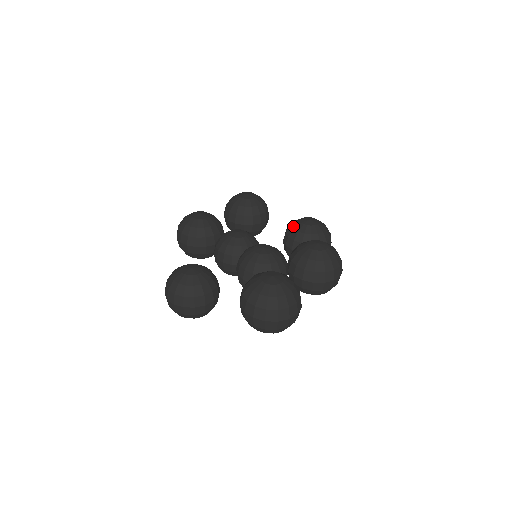
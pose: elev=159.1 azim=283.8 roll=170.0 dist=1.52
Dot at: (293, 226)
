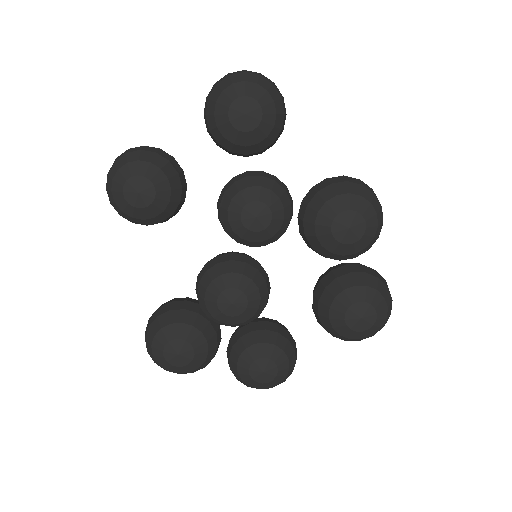
Dot at: occluded
